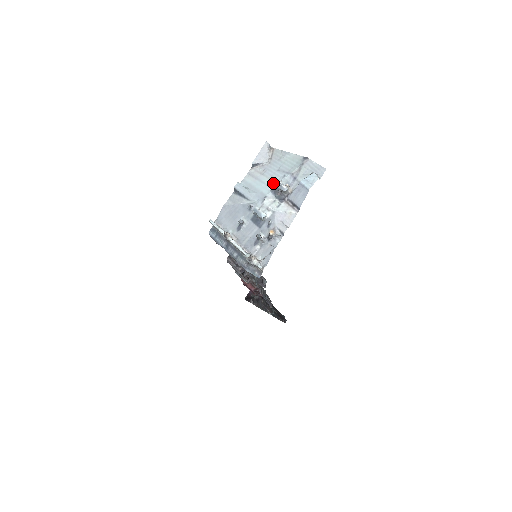
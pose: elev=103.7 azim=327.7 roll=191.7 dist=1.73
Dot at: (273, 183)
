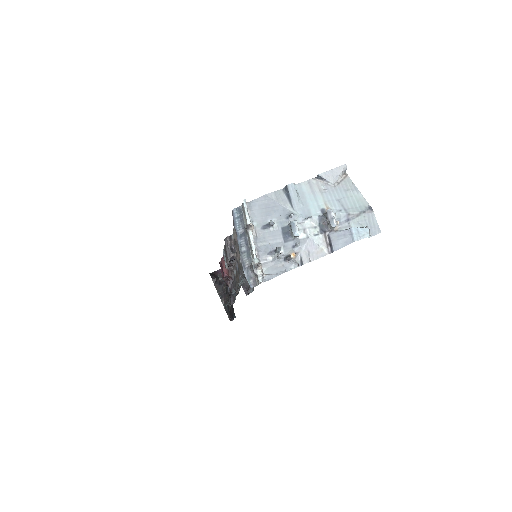
Dot at: (327, 210)
